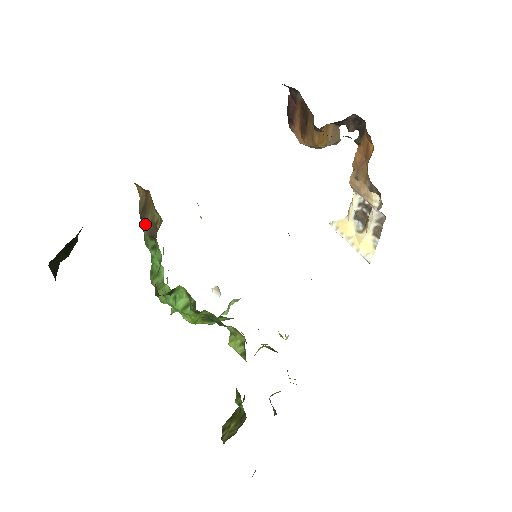
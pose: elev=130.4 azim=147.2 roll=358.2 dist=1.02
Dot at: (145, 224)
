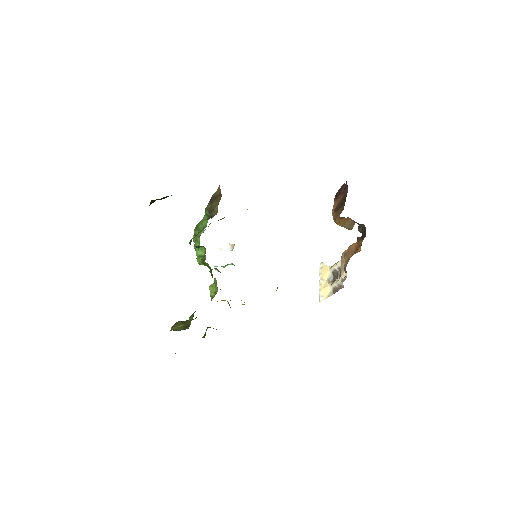
Dot at: (211, 203)
